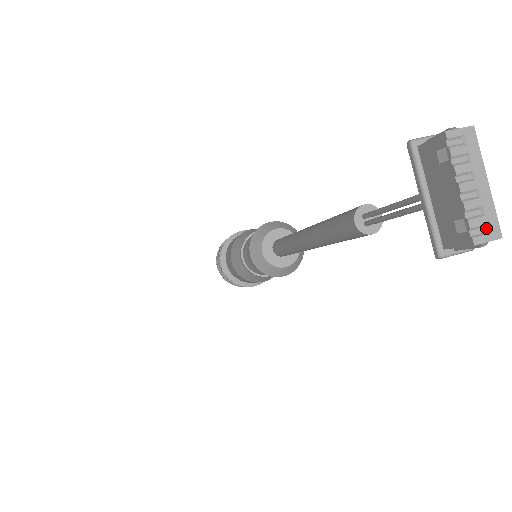
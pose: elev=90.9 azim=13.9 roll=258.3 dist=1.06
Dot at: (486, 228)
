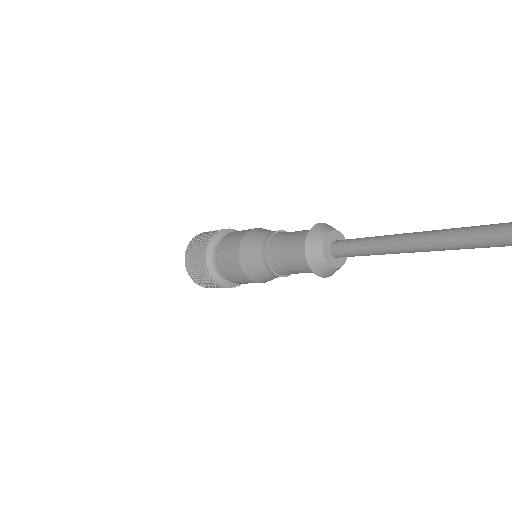
Dot at: out of frame
